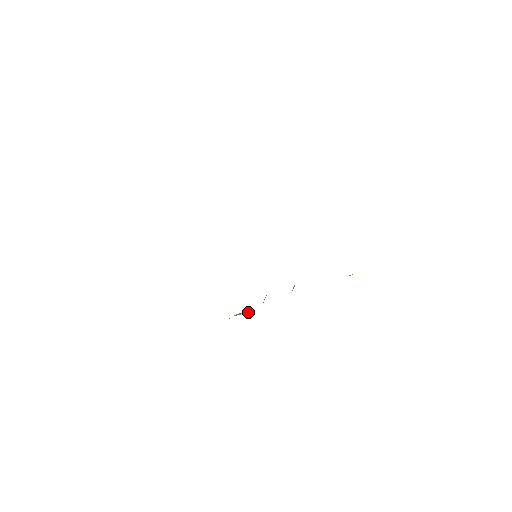
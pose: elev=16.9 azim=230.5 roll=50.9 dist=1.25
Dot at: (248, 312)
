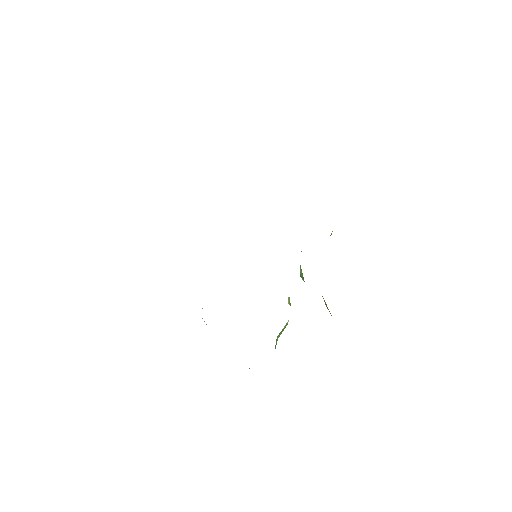
Dot at: occluded
